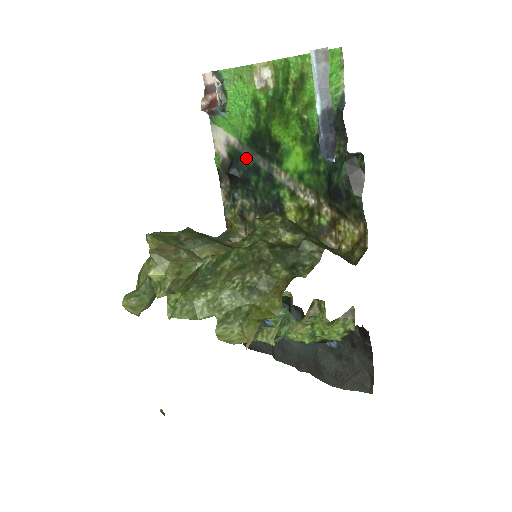
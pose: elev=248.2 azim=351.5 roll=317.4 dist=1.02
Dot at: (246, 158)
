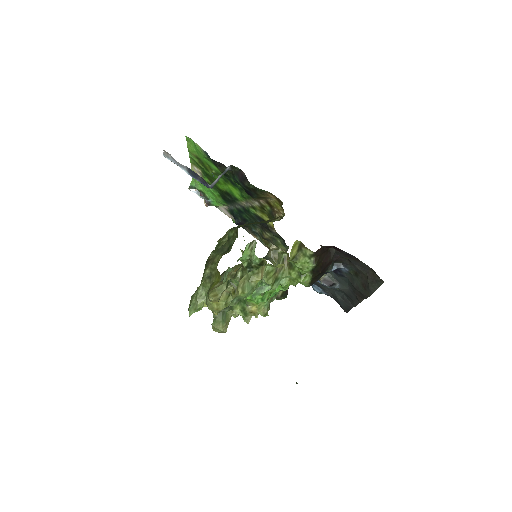
Dot at: (234, 210)
